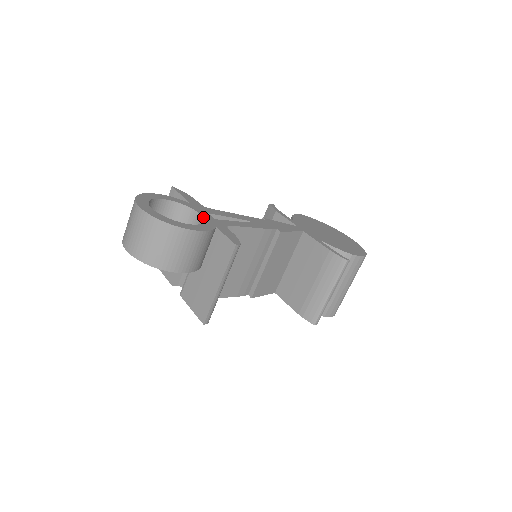
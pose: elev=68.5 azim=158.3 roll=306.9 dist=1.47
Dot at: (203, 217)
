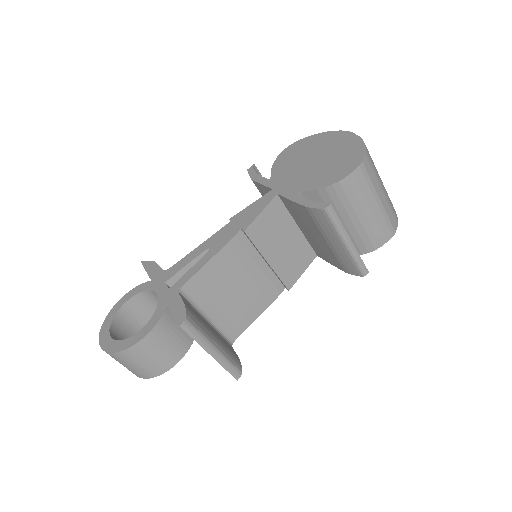
Dot at: occluded
